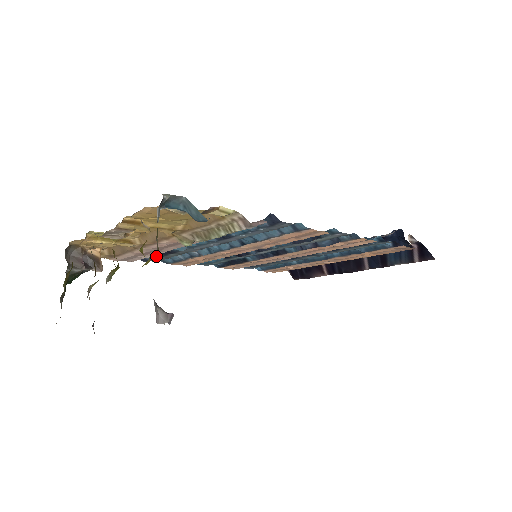
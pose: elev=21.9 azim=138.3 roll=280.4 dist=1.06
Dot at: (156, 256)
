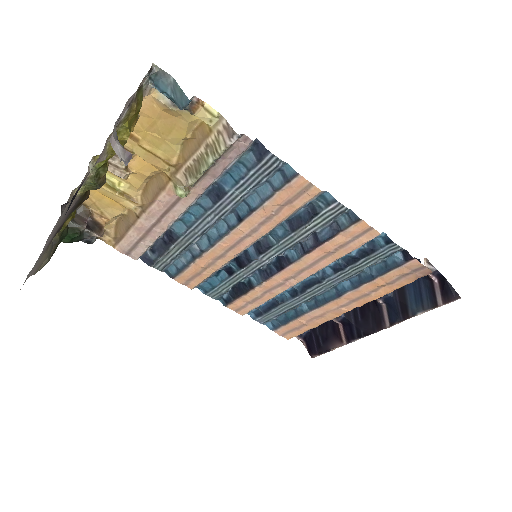
Dot at: (159, 250)
